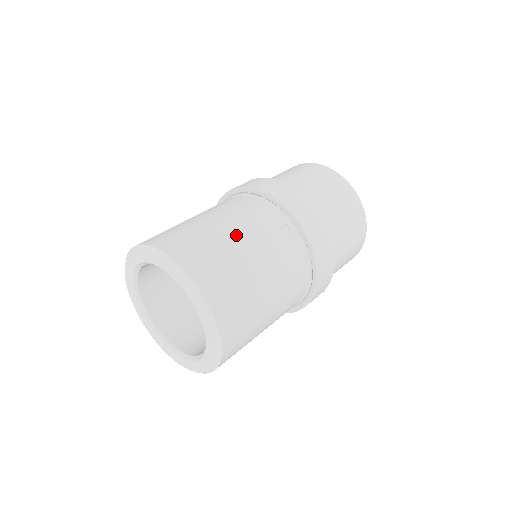
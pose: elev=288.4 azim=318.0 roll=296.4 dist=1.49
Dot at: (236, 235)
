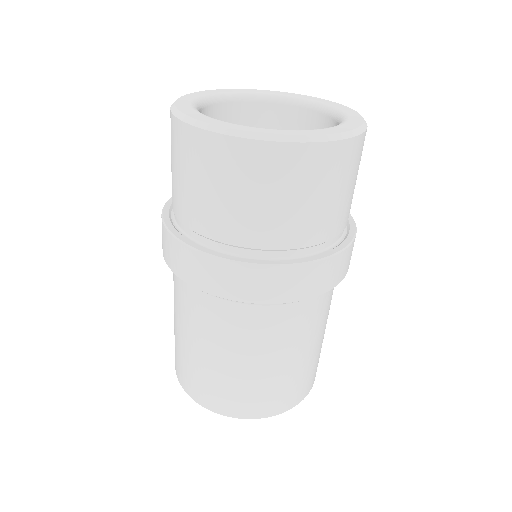
Dot at: (243, 362)
